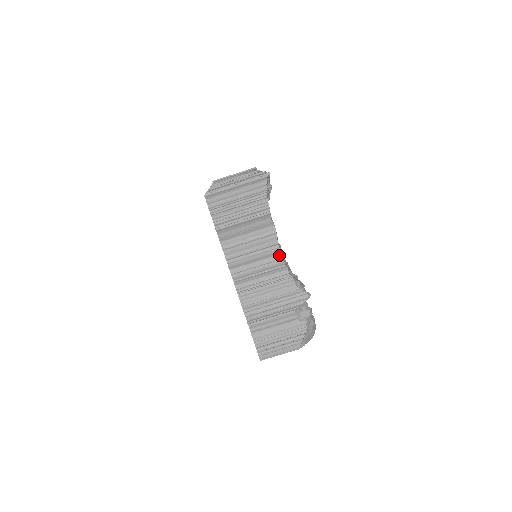
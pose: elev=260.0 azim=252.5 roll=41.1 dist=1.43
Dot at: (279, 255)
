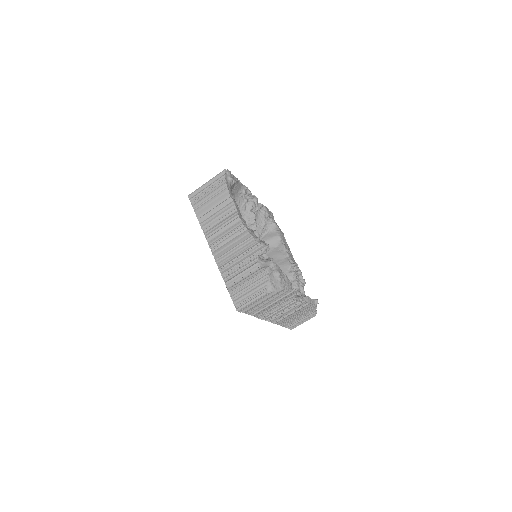
Dot at: (239, 221)
